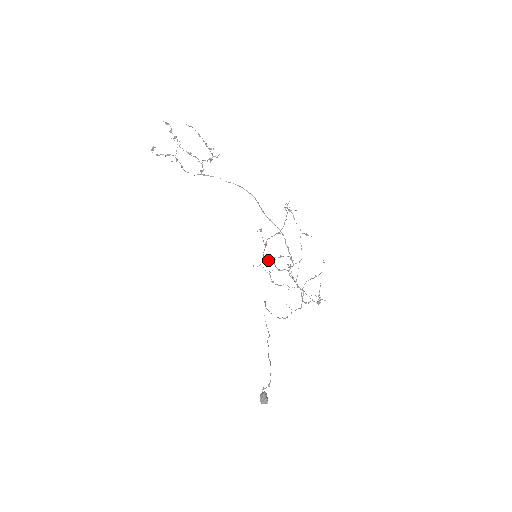
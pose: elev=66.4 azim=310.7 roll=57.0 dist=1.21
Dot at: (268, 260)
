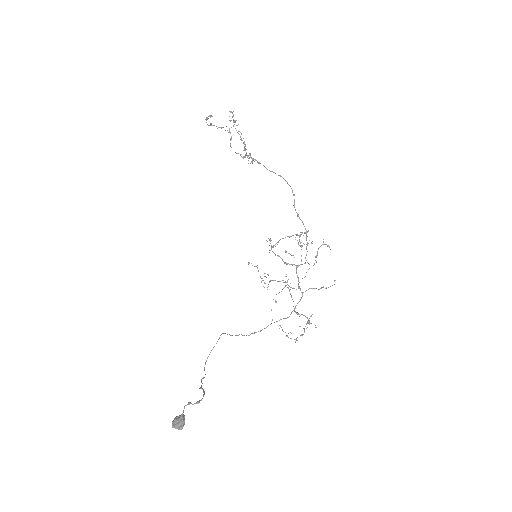
Dot at: (275, 254)
